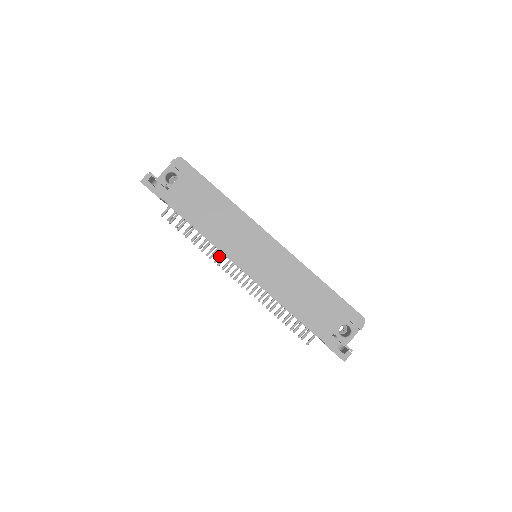
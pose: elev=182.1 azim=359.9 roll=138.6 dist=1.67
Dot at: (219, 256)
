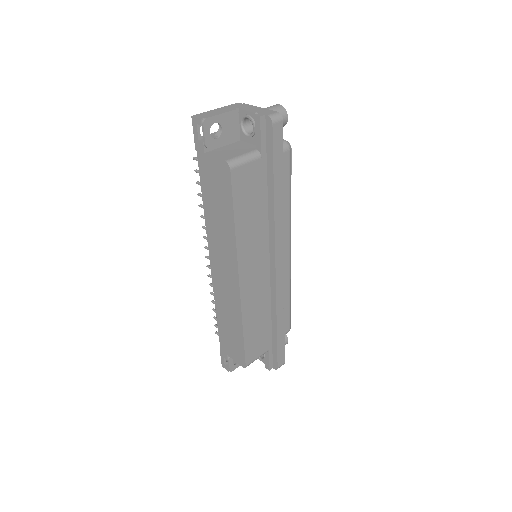
Dot at: occluded
